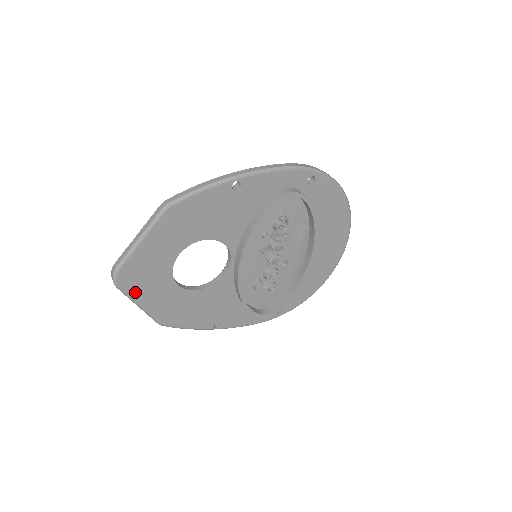
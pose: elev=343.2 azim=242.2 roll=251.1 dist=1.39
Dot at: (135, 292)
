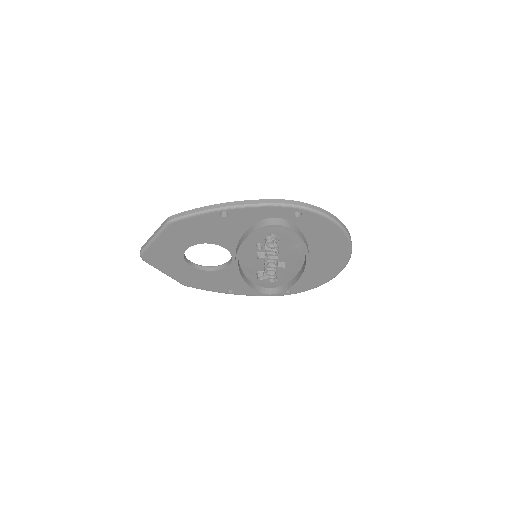
Dot at: (158, 266)
